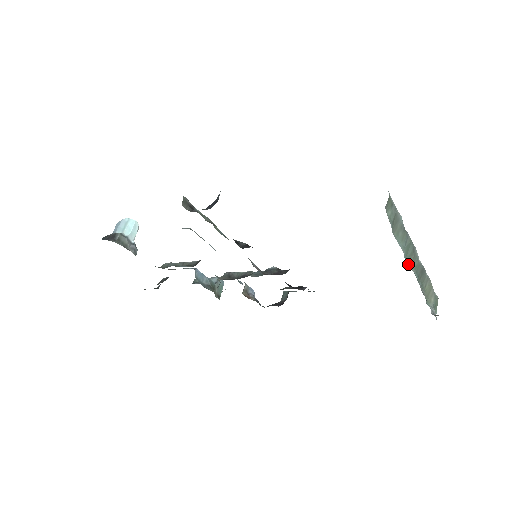
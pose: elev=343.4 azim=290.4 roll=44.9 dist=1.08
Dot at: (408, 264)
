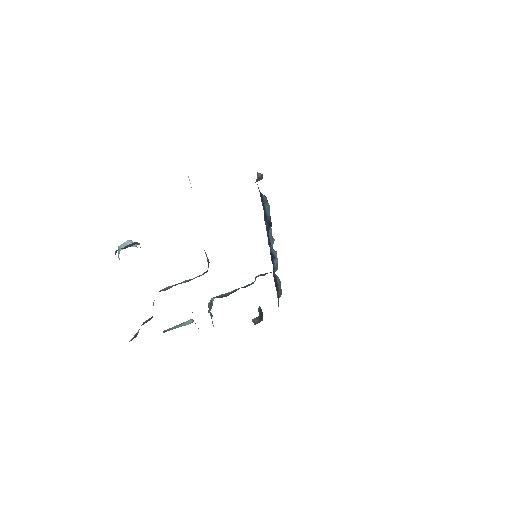
Dot at: occluded
